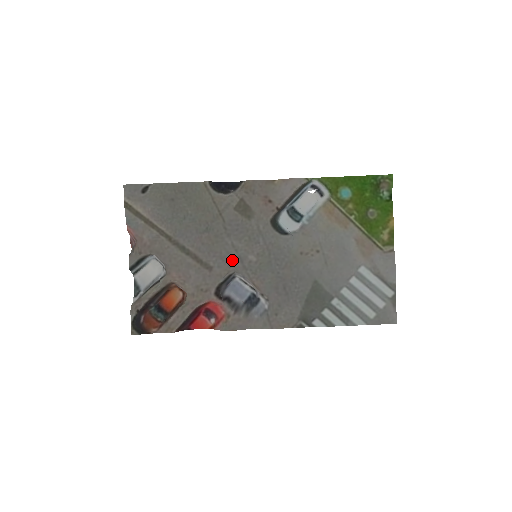
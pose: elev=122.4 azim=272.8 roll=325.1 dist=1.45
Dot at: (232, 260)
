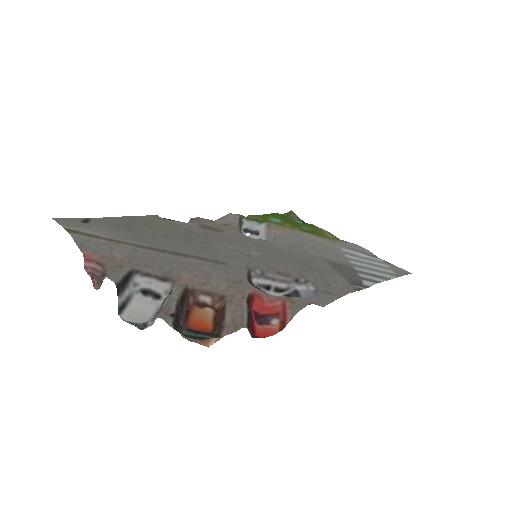
Dot at: (239, 257)
